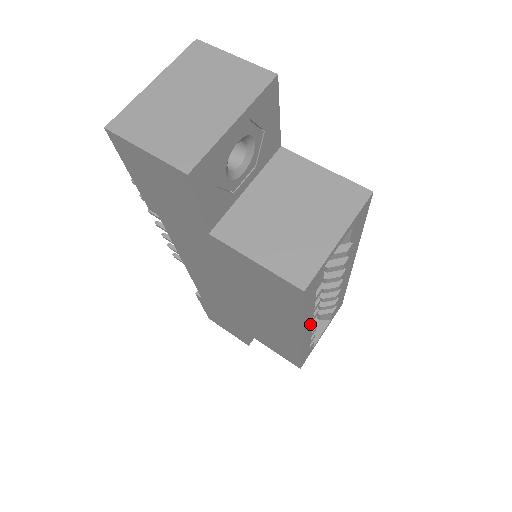
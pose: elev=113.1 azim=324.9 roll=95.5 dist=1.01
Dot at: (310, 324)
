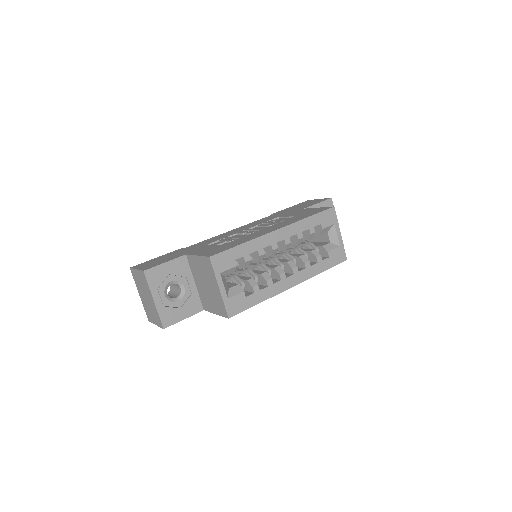
Dot at: (285, 281)
